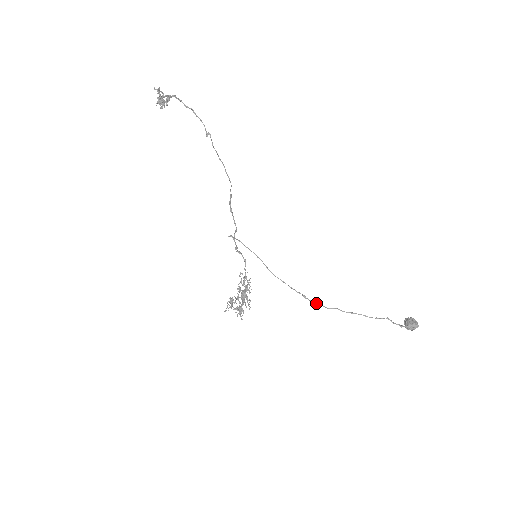
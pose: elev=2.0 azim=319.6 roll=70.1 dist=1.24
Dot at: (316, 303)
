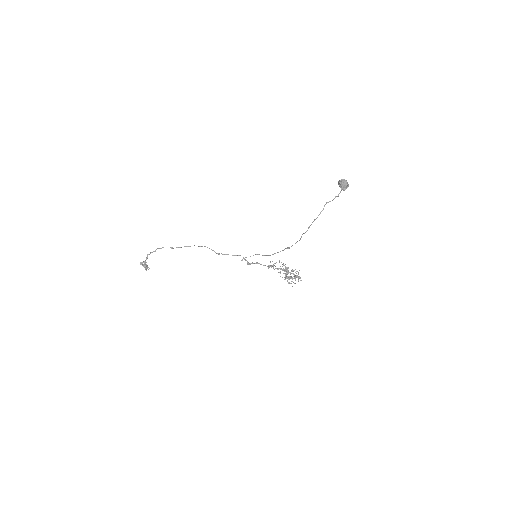
Dot at: occluded
